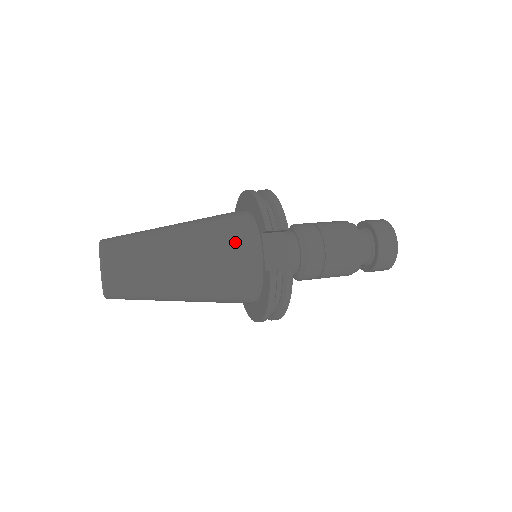
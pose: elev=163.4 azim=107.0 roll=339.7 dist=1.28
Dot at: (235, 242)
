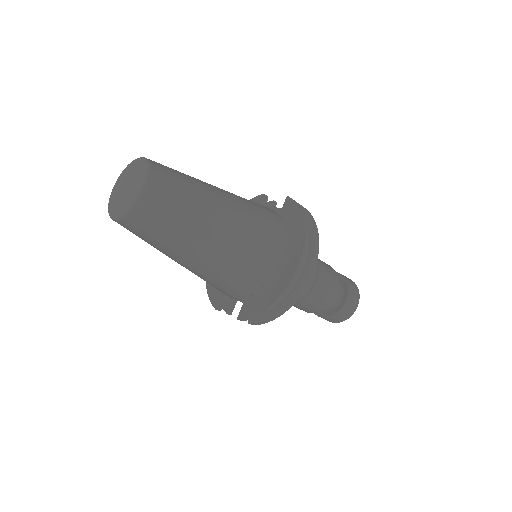
Dot at: occluded
